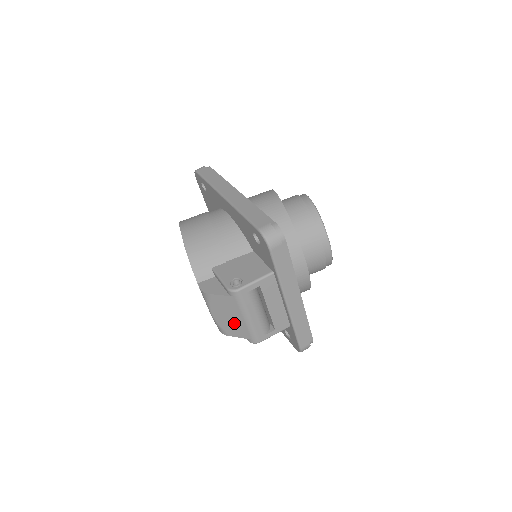
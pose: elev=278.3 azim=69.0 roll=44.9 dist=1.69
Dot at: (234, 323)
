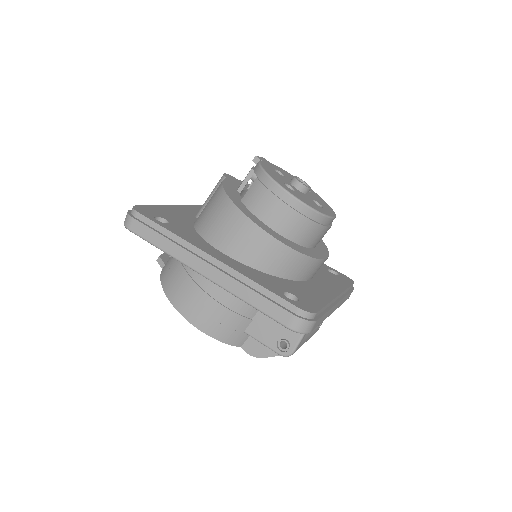
Dot at: occluded
